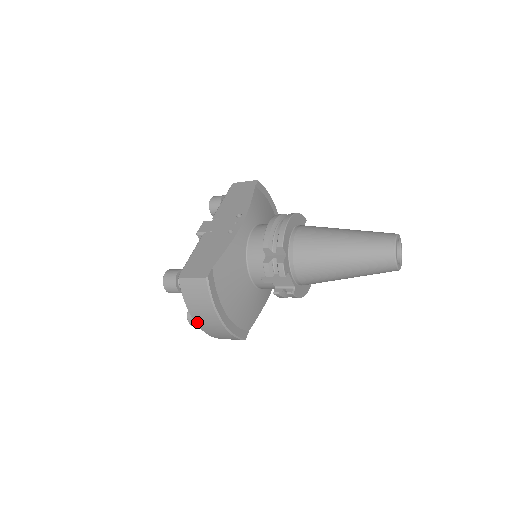
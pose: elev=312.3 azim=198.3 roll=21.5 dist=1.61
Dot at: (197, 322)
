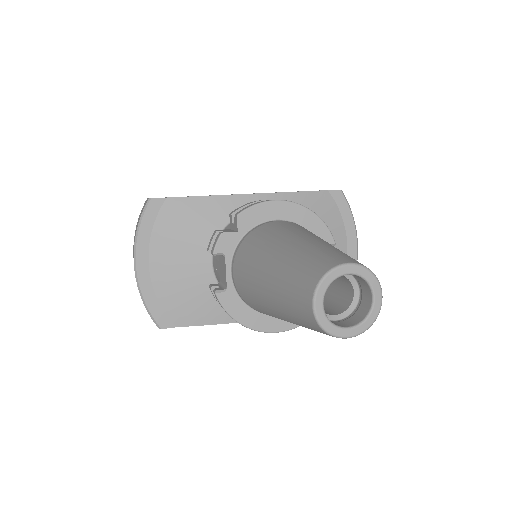
Dot at: occluded
